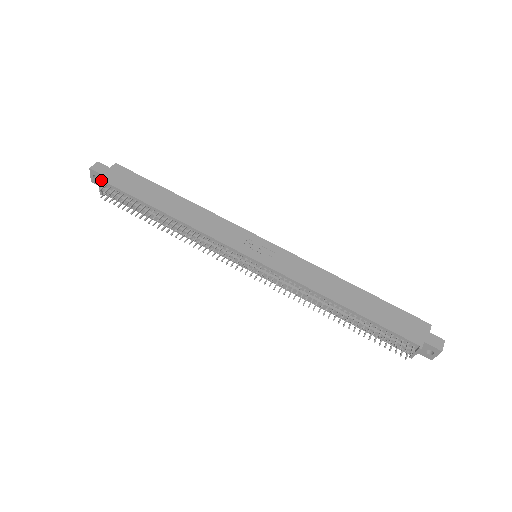
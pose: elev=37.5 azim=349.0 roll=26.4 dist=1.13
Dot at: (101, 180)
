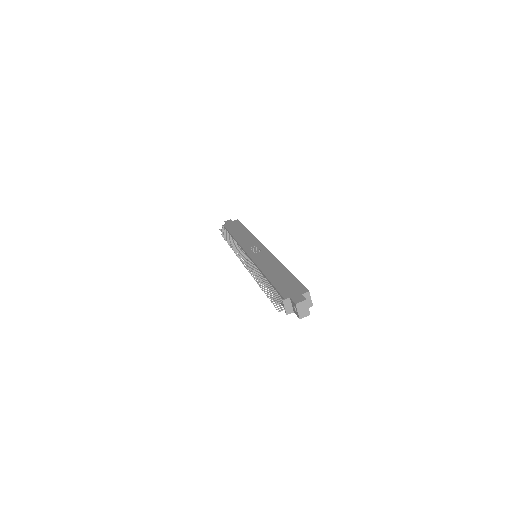
Dot at: (223, 225)
